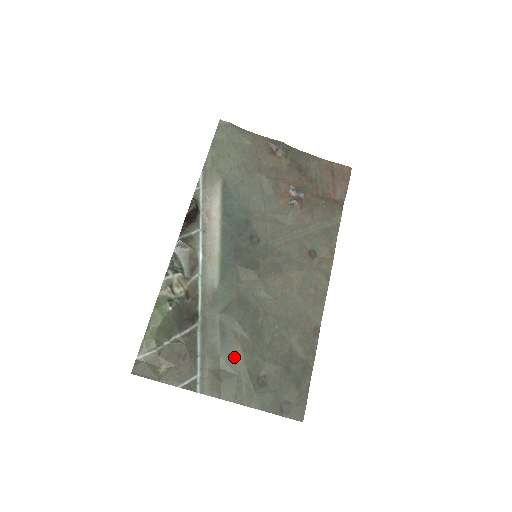
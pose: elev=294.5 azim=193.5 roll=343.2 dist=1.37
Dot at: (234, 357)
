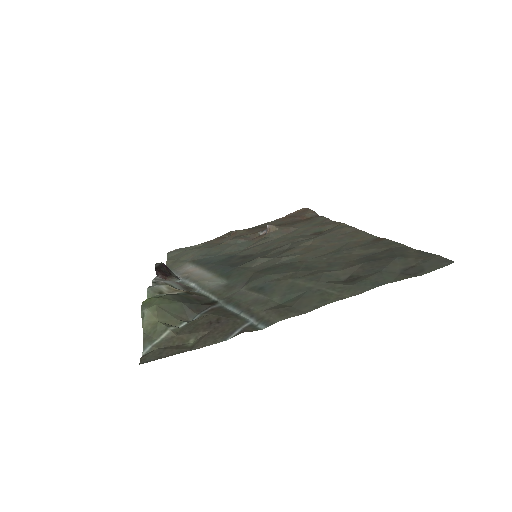
Dot at: (290, 287)
